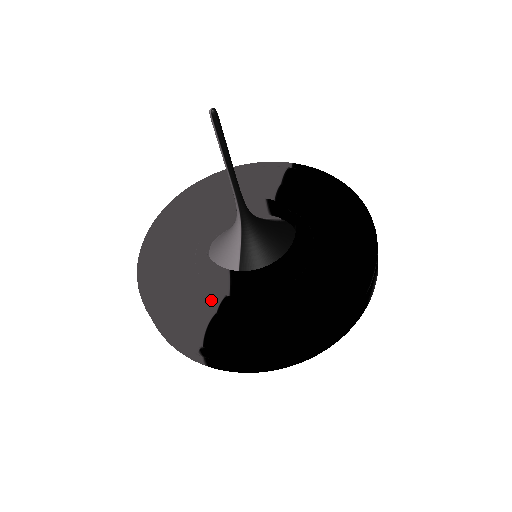
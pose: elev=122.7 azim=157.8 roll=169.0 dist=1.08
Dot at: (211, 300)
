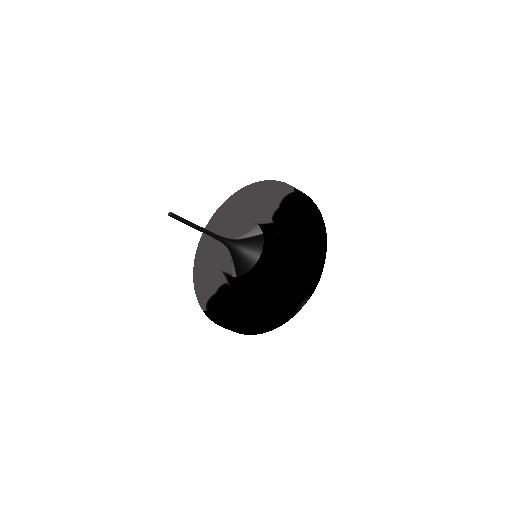
Dot at: (216, 285)
